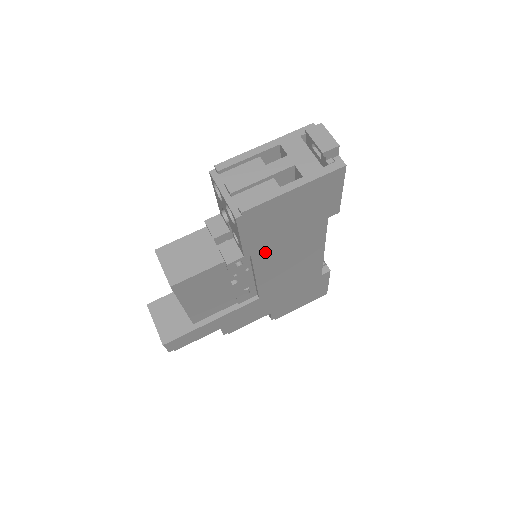
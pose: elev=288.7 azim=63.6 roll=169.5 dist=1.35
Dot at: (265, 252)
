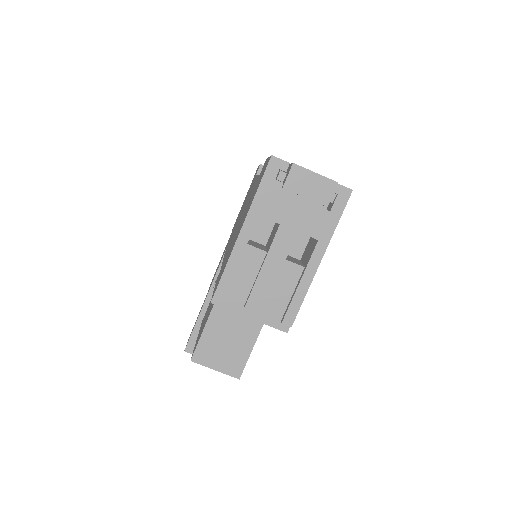
Dot at: occluded
